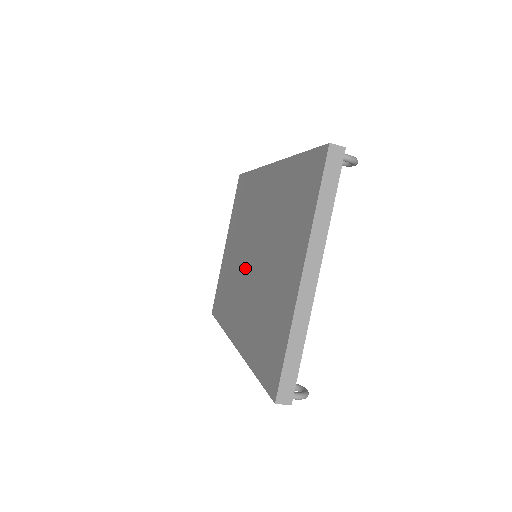
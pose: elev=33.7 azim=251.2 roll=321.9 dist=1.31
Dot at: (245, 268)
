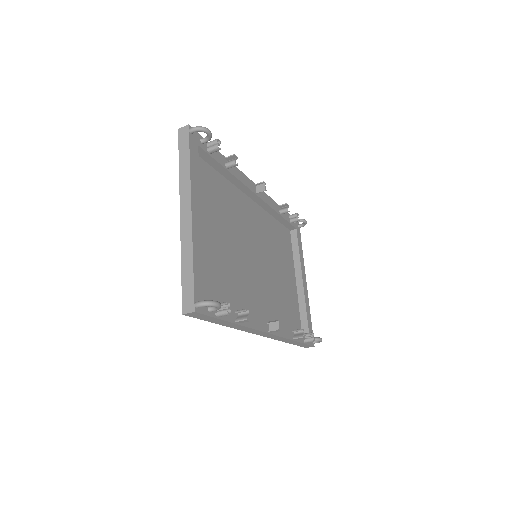
Dot at: (259, 272)
